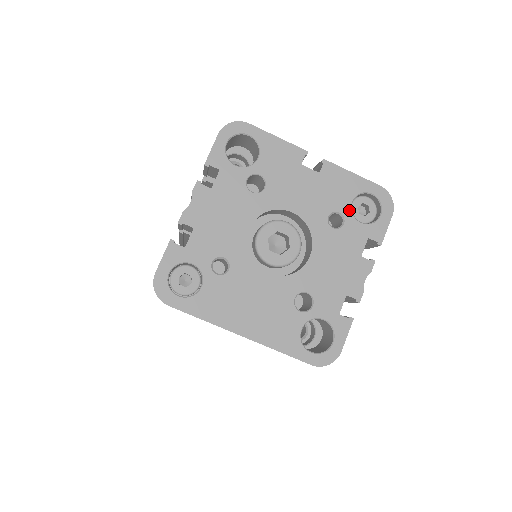
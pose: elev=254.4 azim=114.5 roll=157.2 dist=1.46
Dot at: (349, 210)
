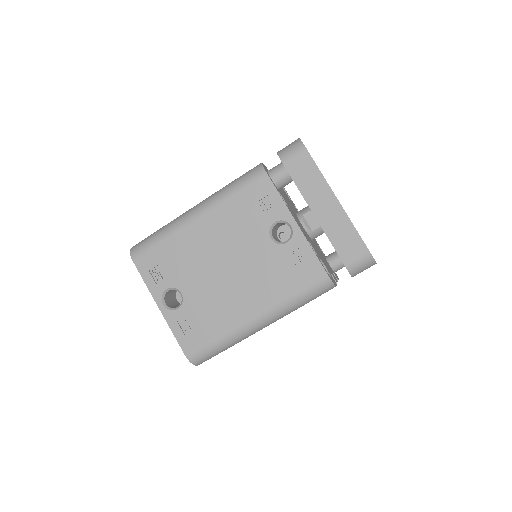
Dot at: occluded
